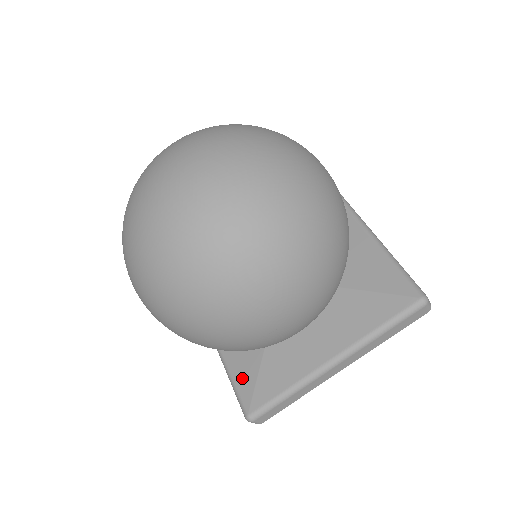
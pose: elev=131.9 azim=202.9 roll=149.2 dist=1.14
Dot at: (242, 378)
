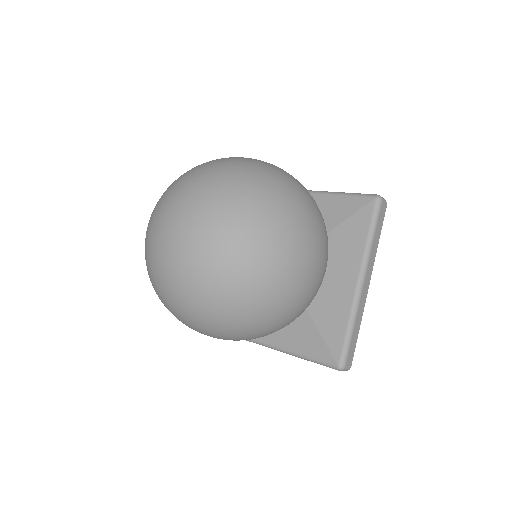
Dot at: occluded
